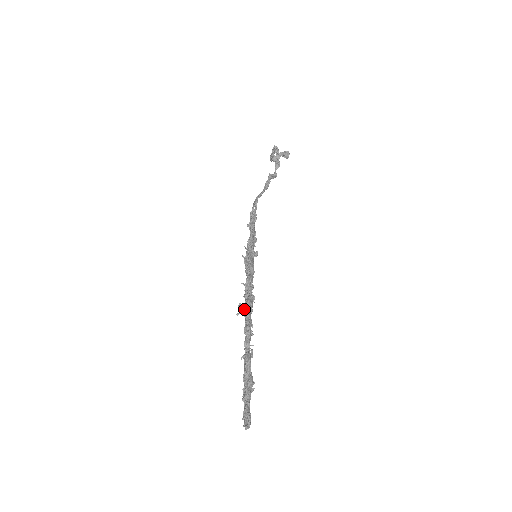
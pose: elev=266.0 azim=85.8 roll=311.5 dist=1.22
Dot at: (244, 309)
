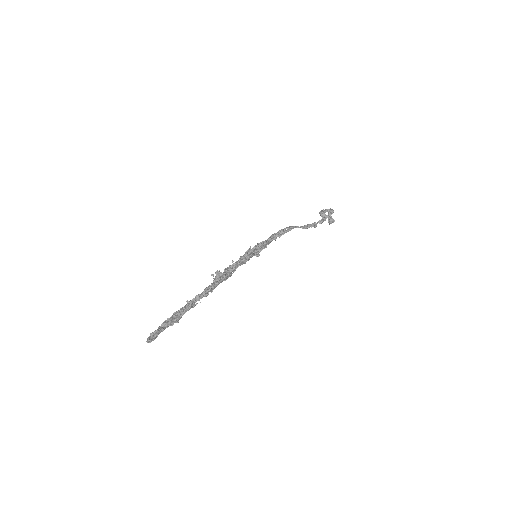
Dot at: (218, 276)
